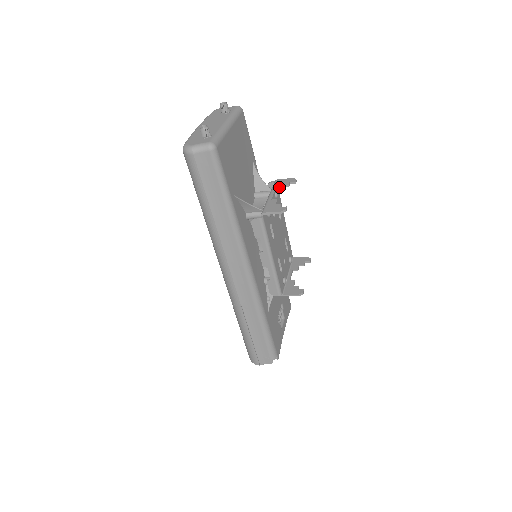
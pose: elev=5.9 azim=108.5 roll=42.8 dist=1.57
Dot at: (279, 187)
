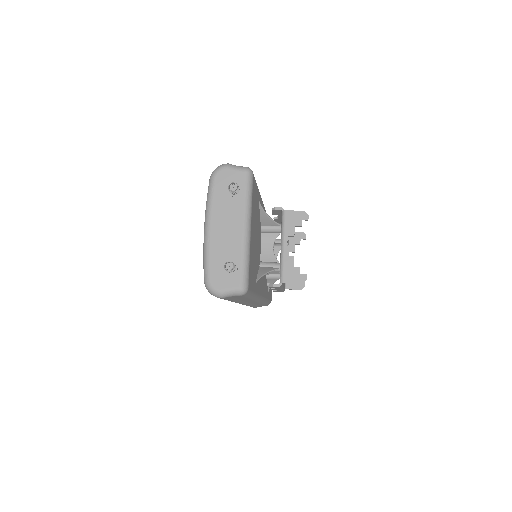
Dot at: (291, 230)
